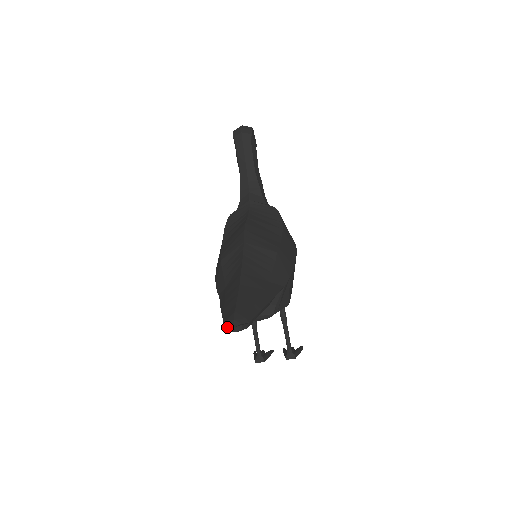
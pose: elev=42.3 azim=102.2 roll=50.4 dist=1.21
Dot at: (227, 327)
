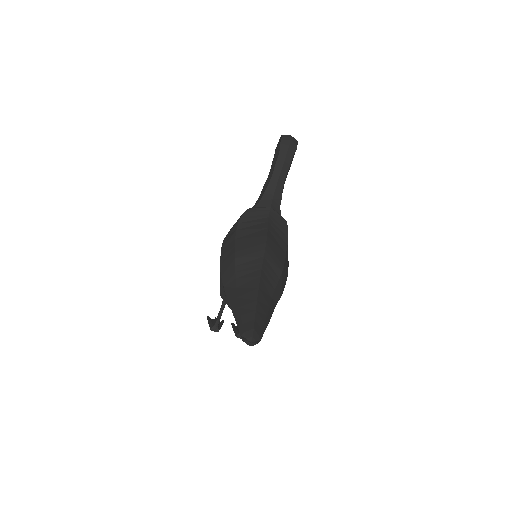
Dot at: (245, 340)
